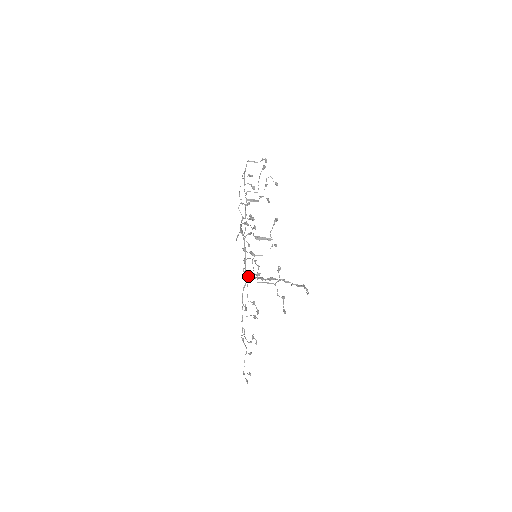
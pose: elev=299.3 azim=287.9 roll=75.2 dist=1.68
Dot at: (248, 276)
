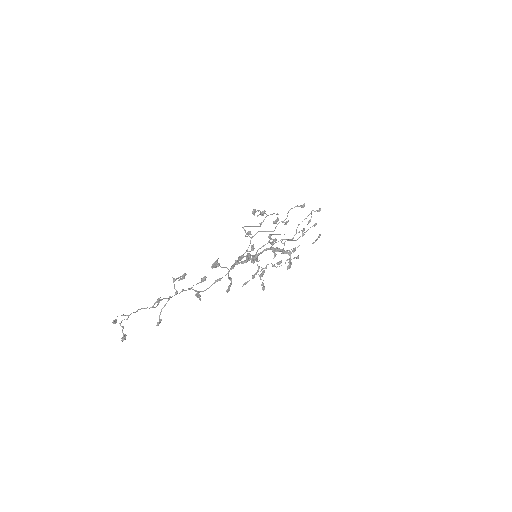
Dot at: (229, 285)
